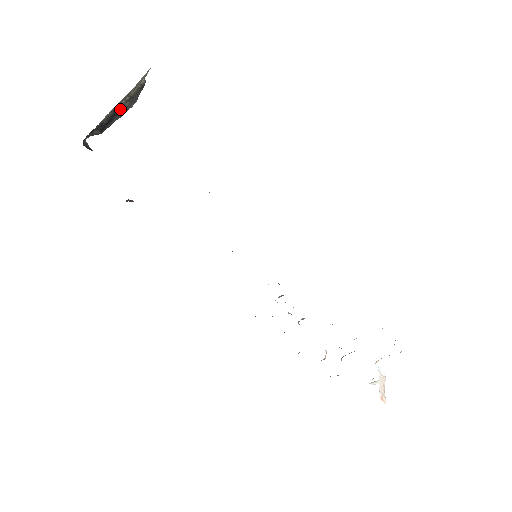
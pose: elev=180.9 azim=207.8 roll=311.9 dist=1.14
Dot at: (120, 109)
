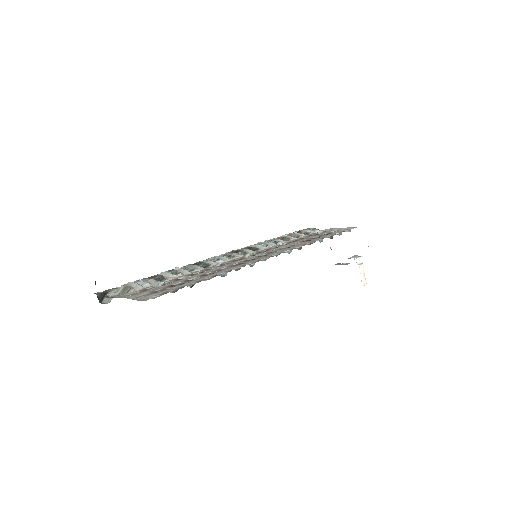
Dot at: occluded
